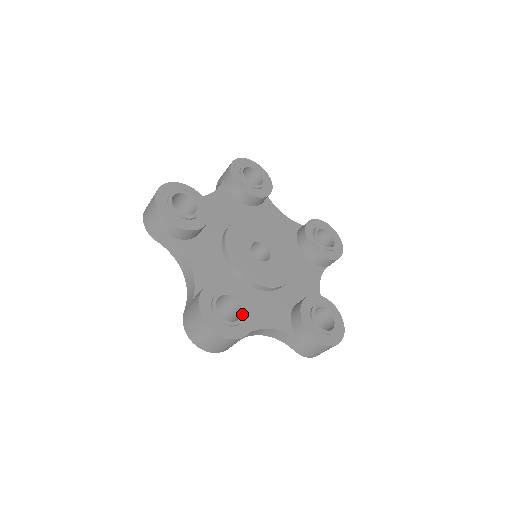
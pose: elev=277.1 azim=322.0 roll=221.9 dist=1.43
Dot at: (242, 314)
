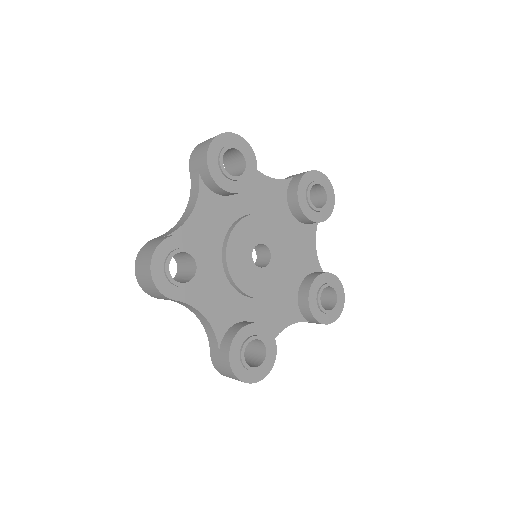
Dot at: (266, 350)
